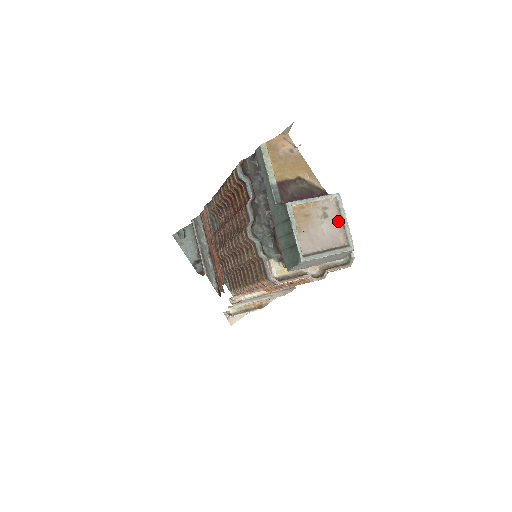
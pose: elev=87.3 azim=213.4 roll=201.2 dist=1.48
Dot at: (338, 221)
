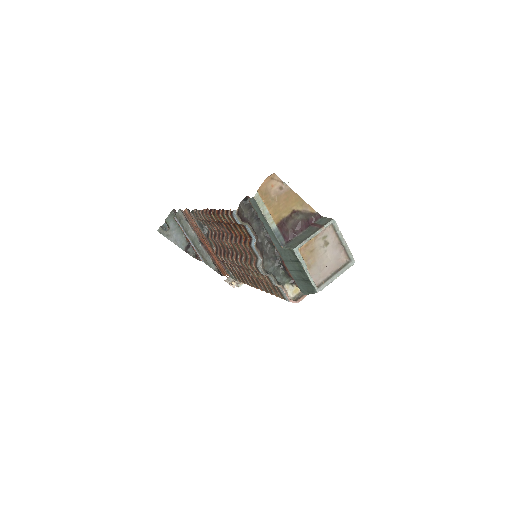
Dot at: (337, 243)
